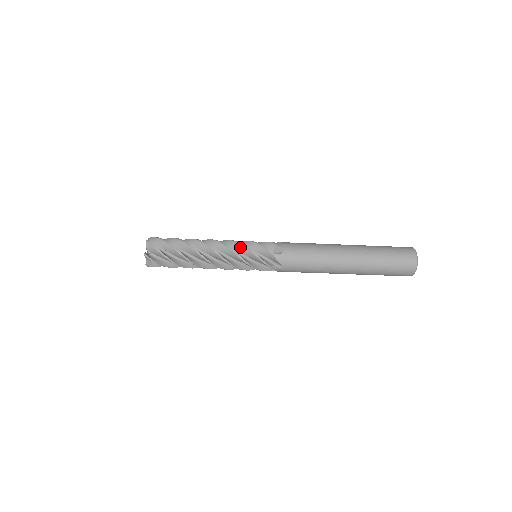
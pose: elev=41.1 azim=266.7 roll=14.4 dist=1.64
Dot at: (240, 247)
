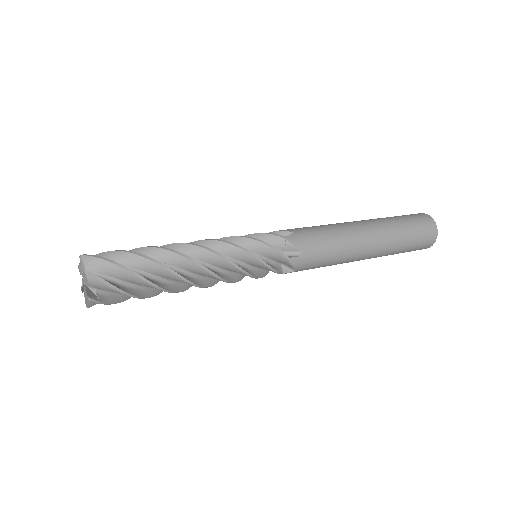
Dot at: (242, 254)
